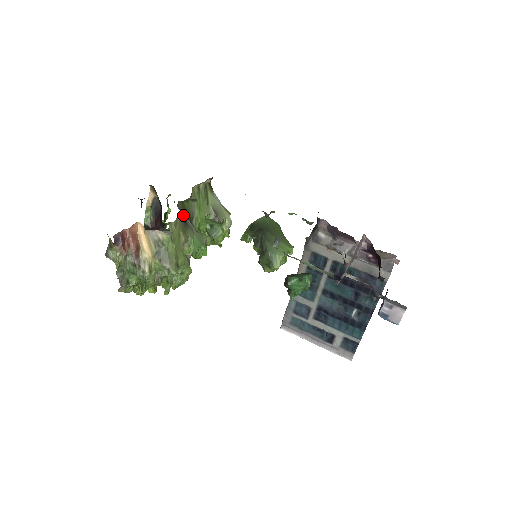
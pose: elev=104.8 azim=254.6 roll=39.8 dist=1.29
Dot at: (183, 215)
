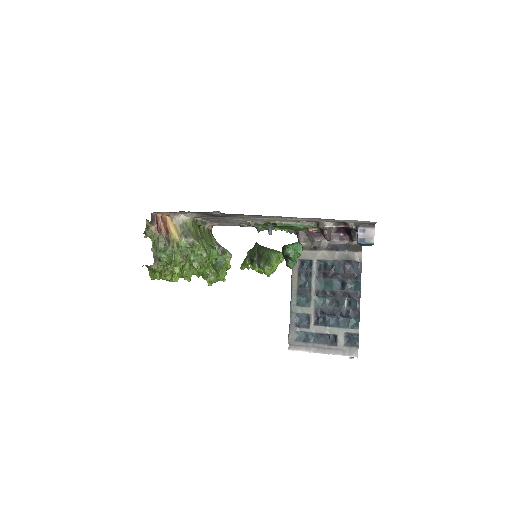
Dot at: occluded
